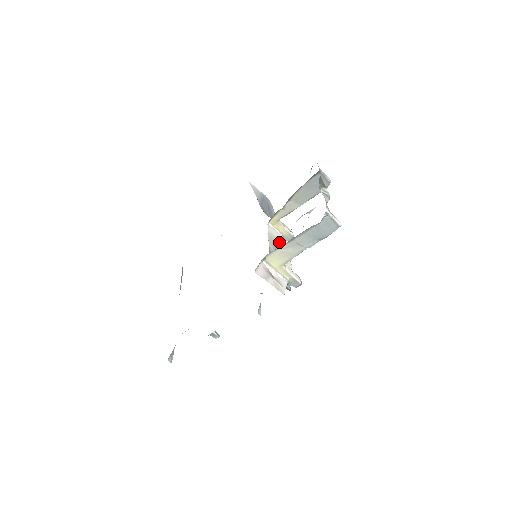
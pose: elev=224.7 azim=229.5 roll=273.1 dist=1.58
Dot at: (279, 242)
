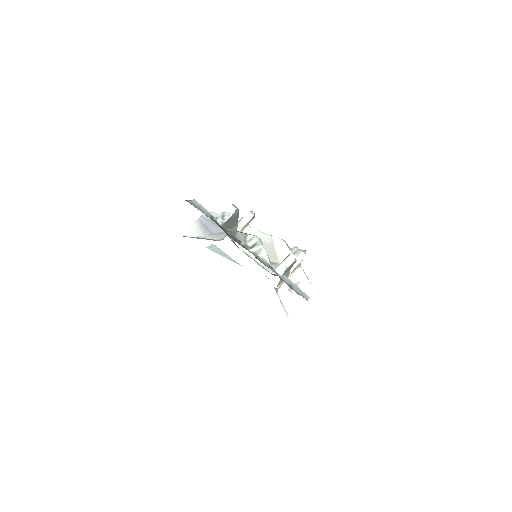
Dot at: occluded
